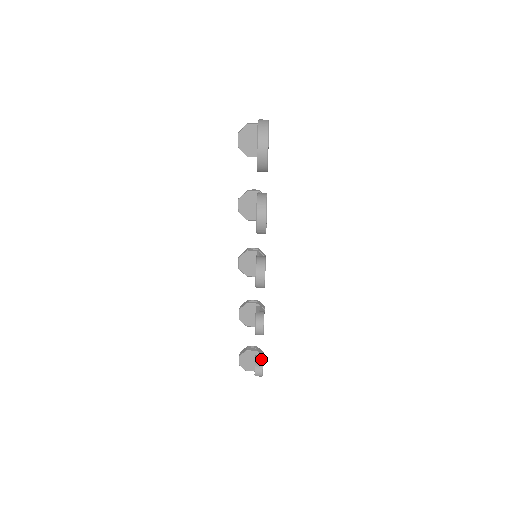
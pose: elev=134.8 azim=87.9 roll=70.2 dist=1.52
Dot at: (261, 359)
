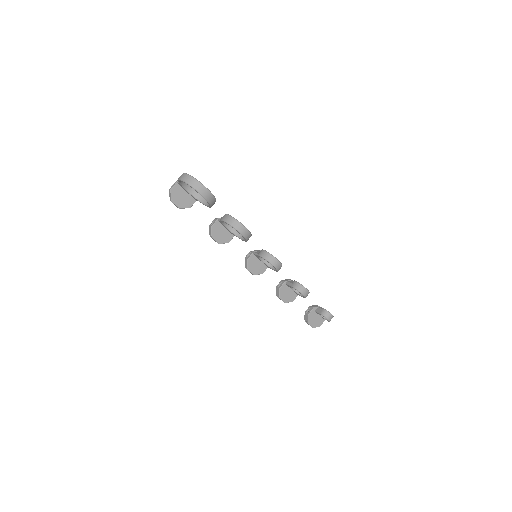
Dot at: (321, 309)
